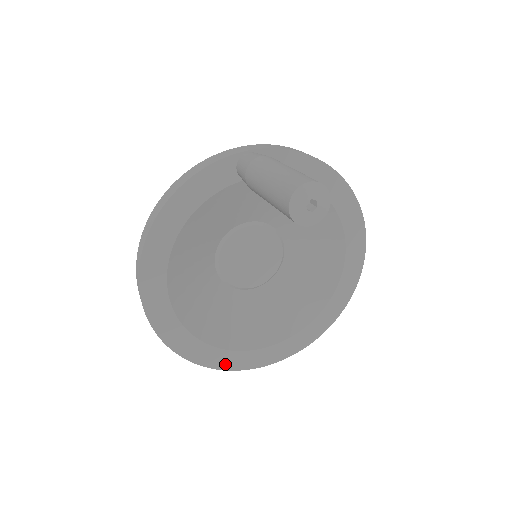
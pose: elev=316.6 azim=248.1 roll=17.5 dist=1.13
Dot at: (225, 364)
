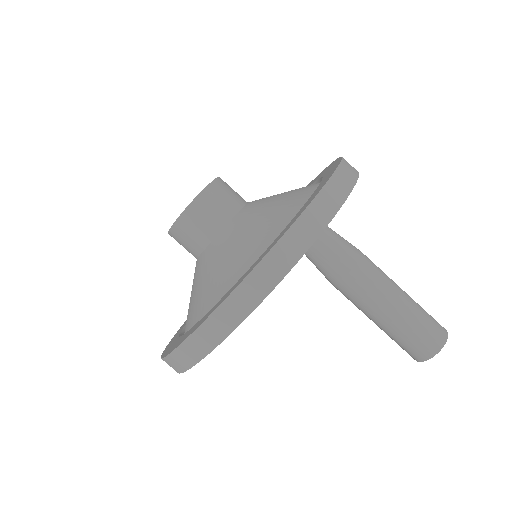
Dot at: occluded
